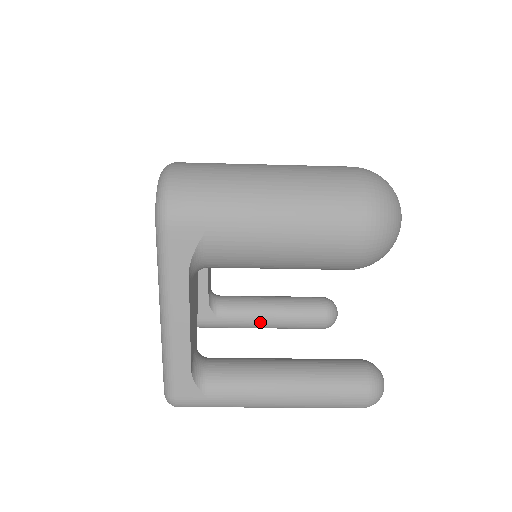
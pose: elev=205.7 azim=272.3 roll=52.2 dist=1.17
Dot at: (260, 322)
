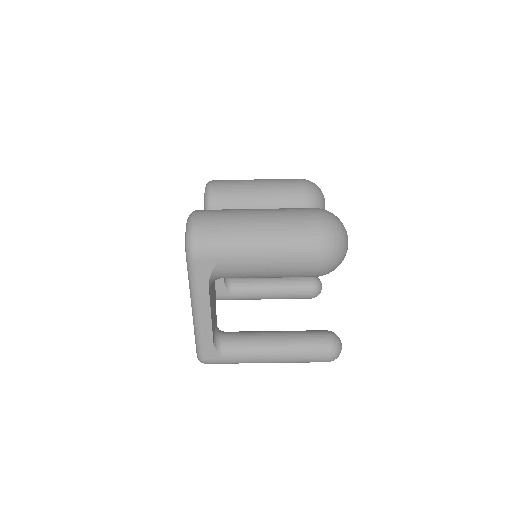
Dot at: (263, 296)
